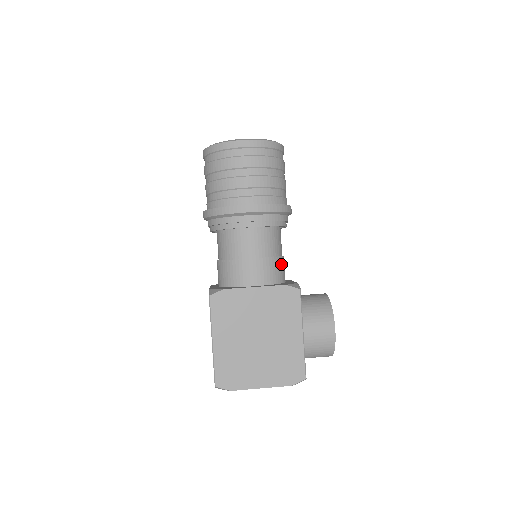
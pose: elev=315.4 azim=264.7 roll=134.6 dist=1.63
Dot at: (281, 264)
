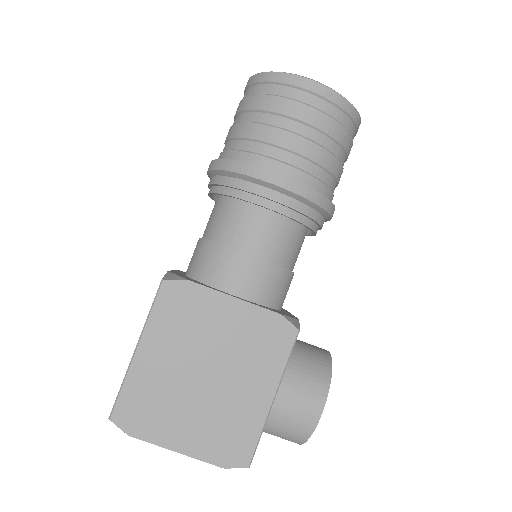
Dot at: (286, 282)
